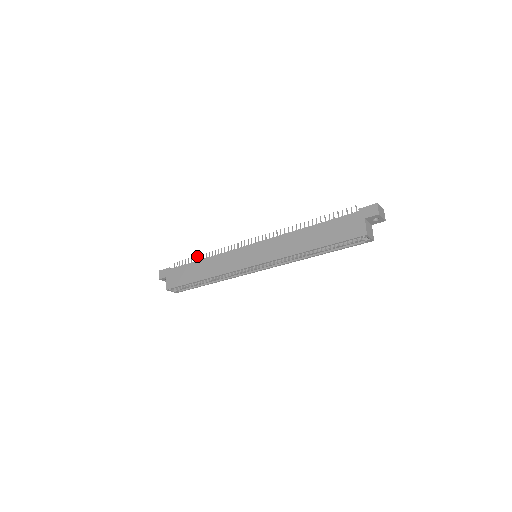
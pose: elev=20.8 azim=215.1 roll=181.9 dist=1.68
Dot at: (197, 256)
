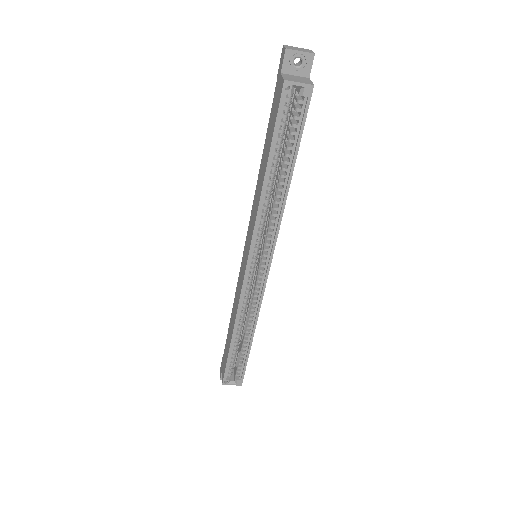
Dot at: occluded
